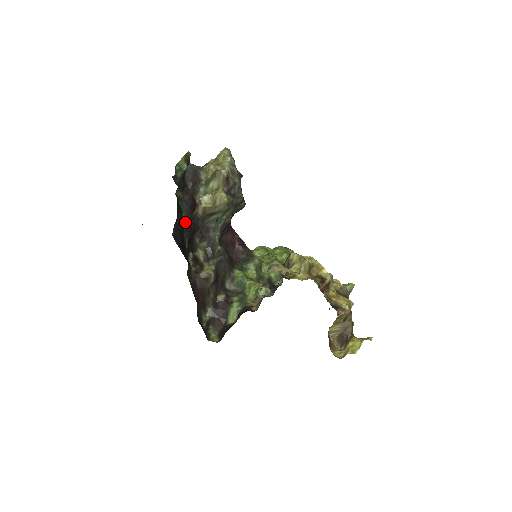
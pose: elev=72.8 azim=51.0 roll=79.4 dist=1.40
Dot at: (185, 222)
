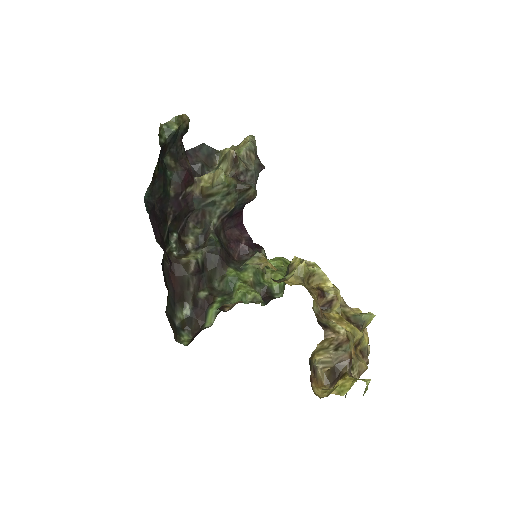
Dot at: (173, 196)
